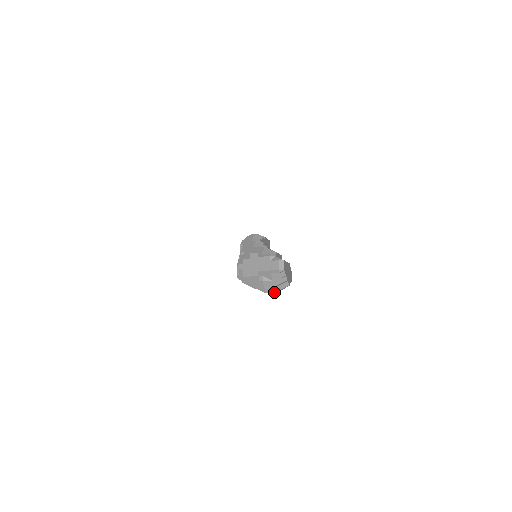
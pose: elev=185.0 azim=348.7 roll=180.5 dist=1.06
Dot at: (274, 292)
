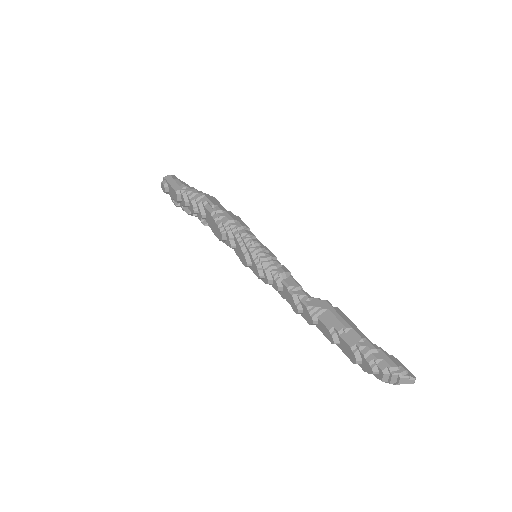
Dot at: occluded
